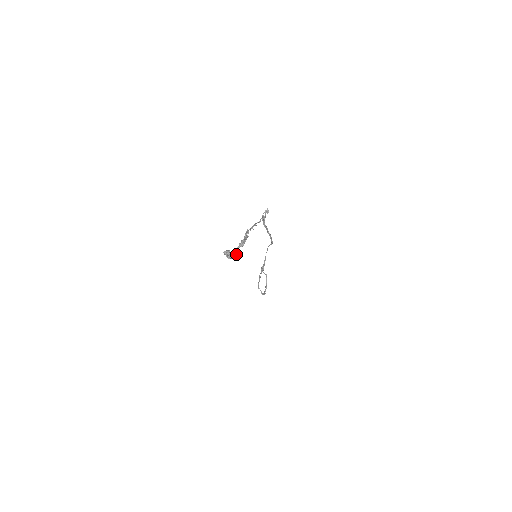
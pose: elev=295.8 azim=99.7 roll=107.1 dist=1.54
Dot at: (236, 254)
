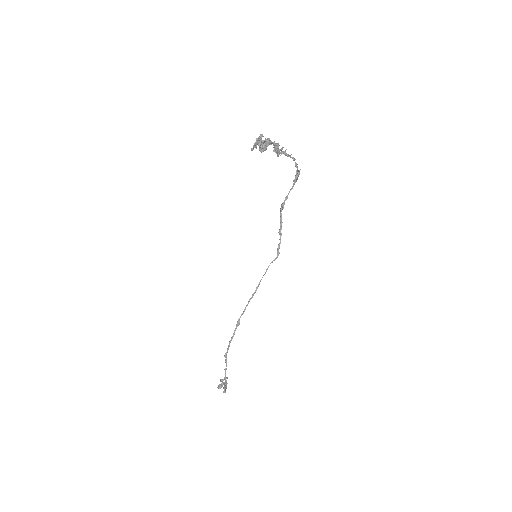
Dot at: (269, 144)
